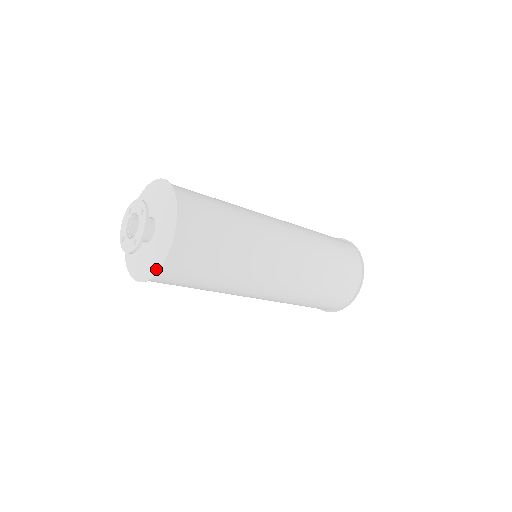
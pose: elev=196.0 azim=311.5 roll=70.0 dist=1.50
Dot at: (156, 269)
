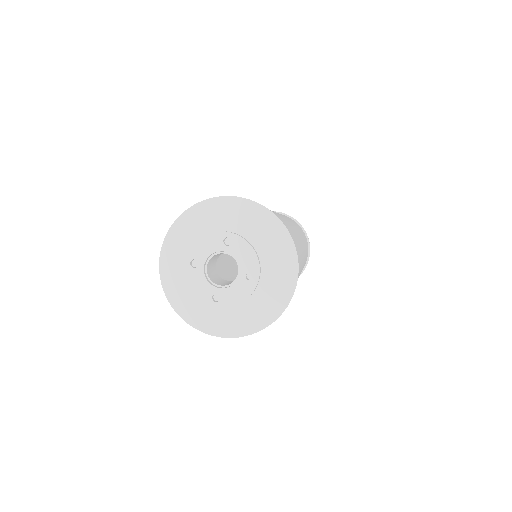
Dot at: (214, 331)
